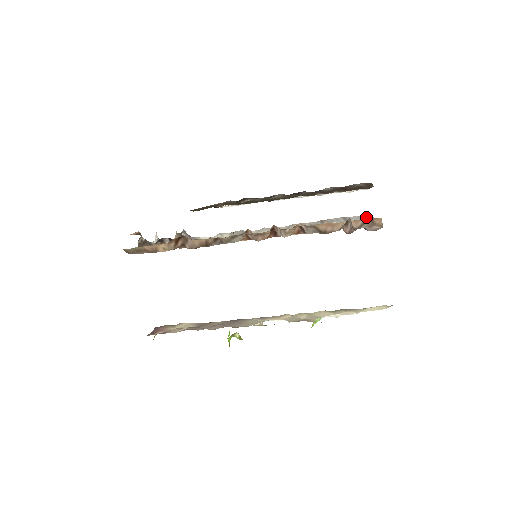
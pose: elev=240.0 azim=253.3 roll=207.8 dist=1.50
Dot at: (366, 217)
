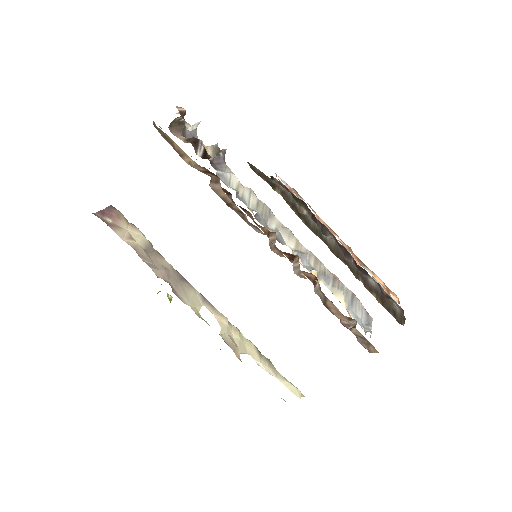
Dot at: (368, 314)
